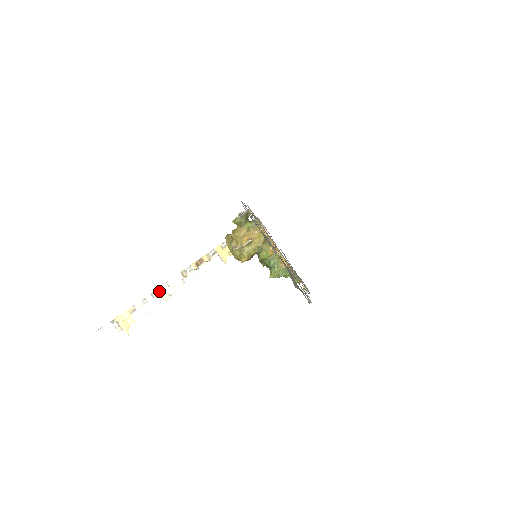
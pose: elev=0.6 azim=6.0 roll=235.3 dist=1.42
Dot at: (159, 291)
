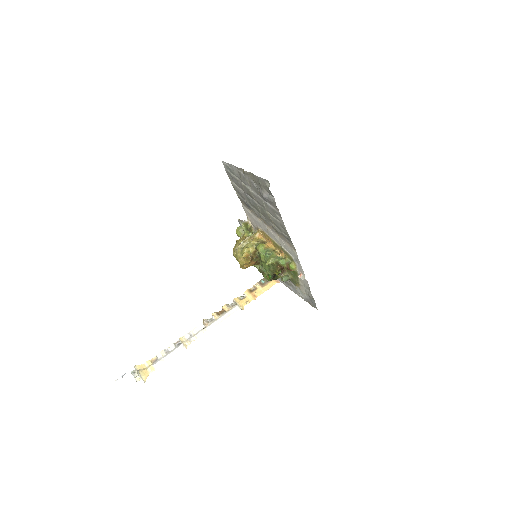
Dot at: (181, 340)
